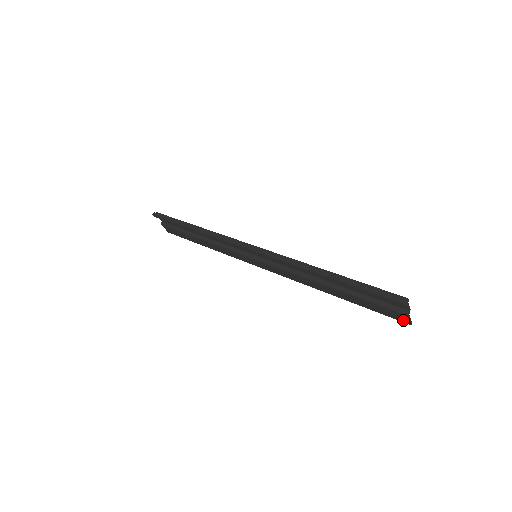
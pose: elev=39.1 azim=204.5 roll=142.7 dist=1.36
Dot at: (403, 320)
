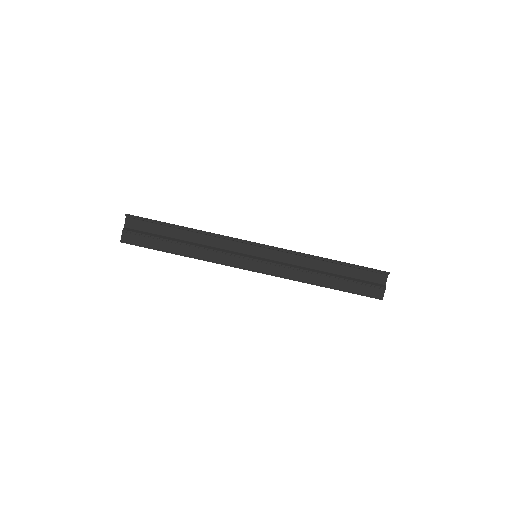
Dot at: (378, 296)
